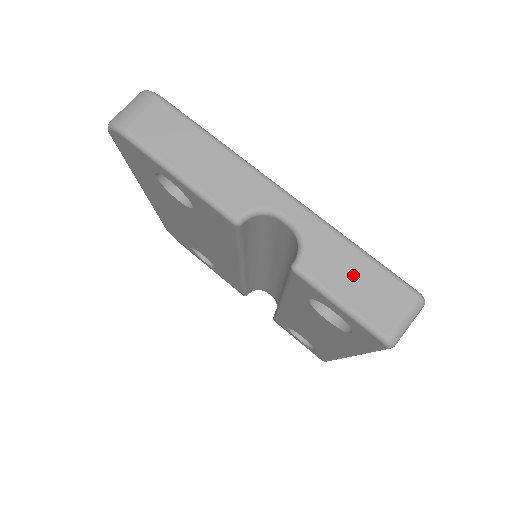
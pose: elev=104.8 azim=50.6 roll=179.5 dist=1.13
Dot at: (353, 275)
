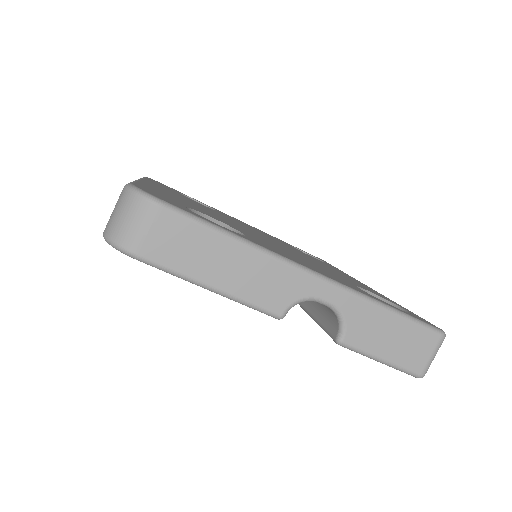
Dot at: (389, 335)
